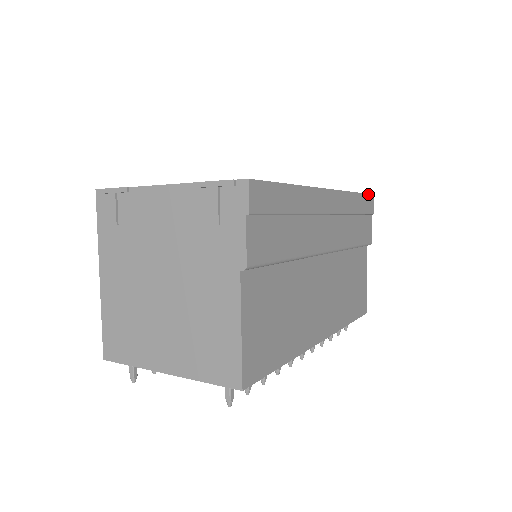
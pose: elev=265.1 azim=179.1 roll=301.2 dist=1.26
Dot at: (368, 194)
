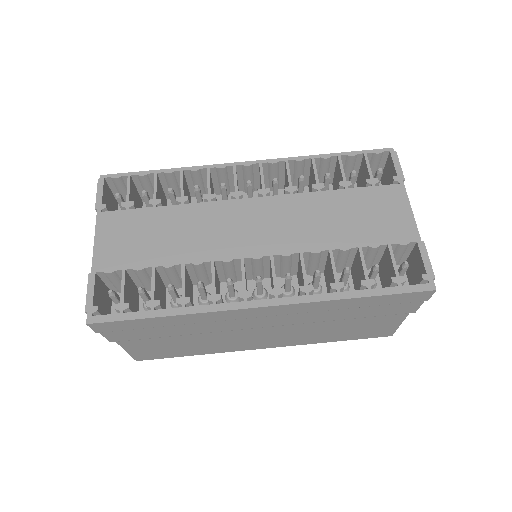
Dot at: (408, 292)
